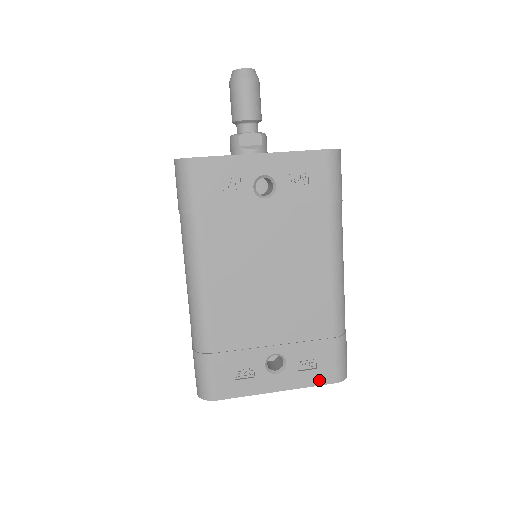
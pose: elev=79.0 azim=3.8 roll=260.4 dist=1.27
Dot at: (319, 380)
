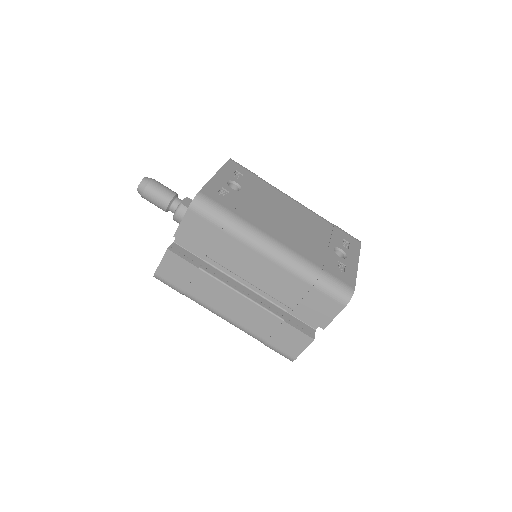
Dot at: (357, 247)
